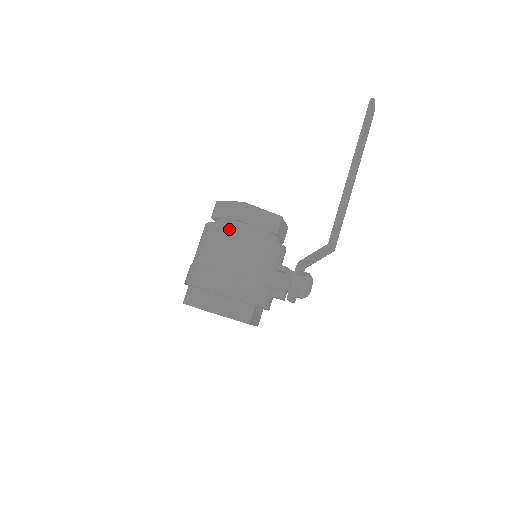
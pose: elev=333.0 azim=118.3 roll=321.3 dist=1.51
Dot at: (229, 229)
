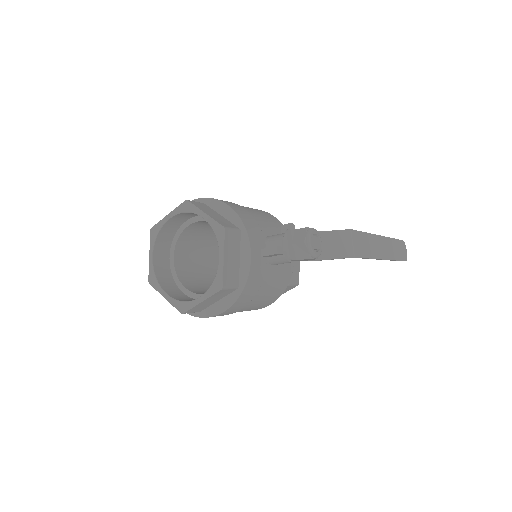
Dot at: occluded
